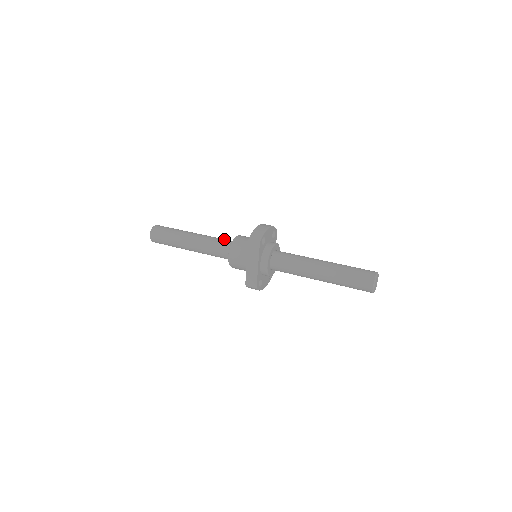
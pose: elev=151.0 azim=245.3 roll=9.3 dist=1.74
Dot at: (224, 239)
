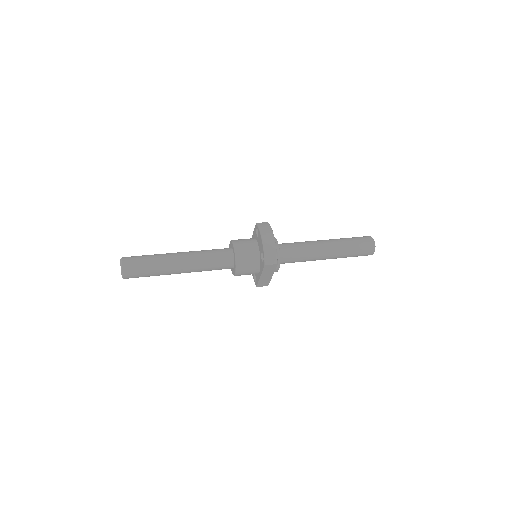
Dot at: (217, 253)
